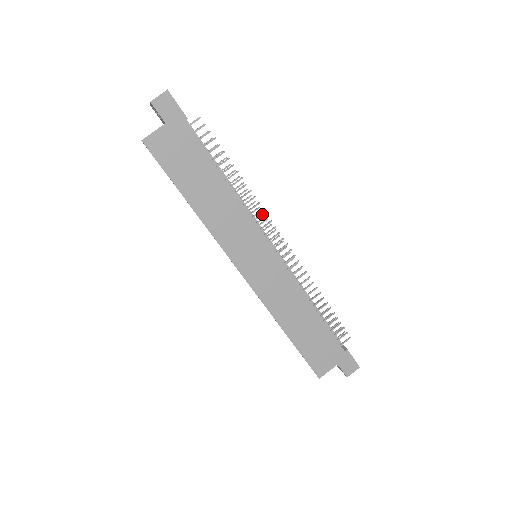
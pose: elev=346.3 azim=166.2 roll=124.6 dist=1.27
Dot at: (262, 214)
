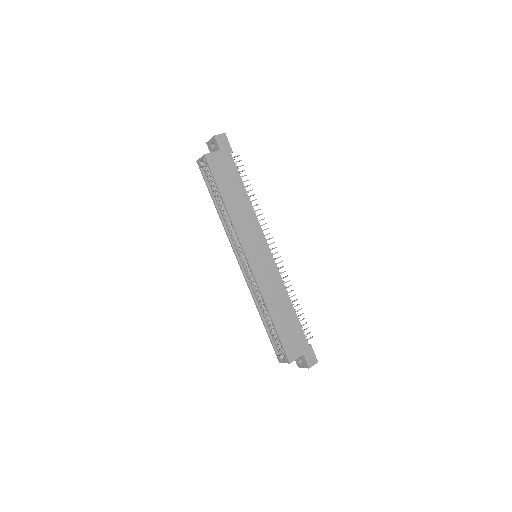
Dot at: occluded
